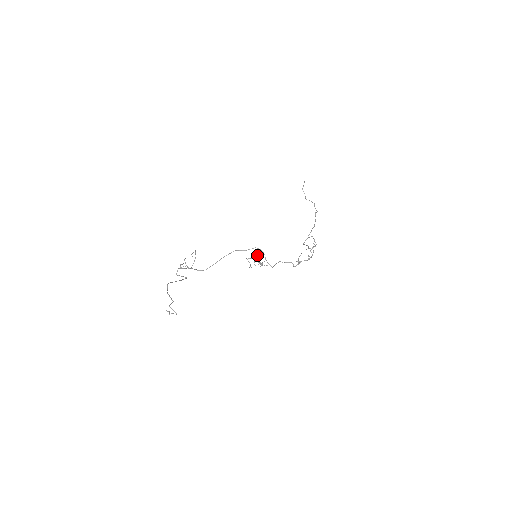
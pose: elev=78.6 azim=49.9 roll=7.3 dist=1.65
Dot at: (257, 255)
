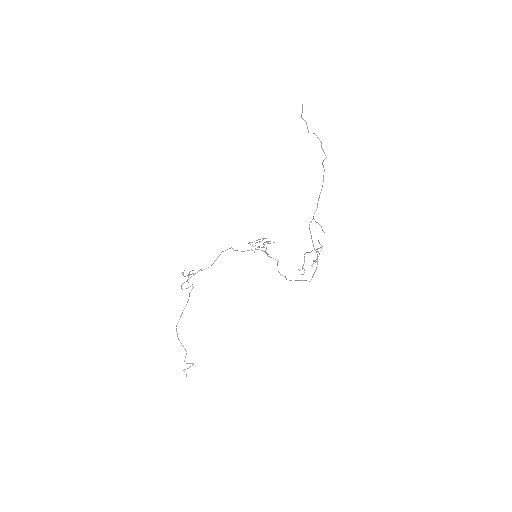
Dot at: (258, 247)
